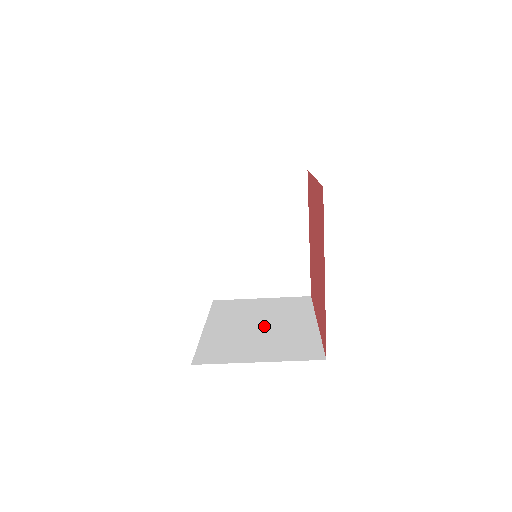
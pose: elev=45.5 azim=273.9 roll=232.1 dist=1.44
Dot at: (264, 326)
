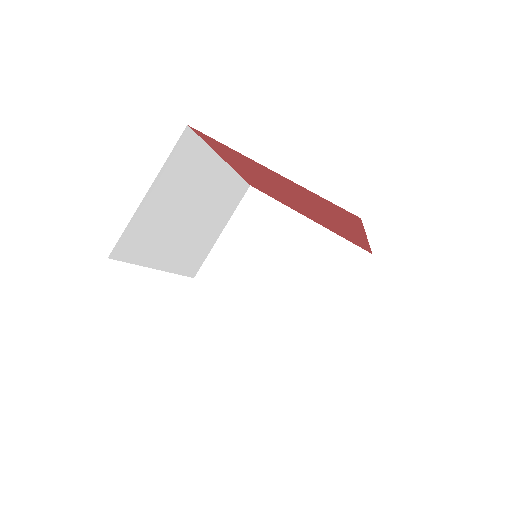
Dot at: occluded
